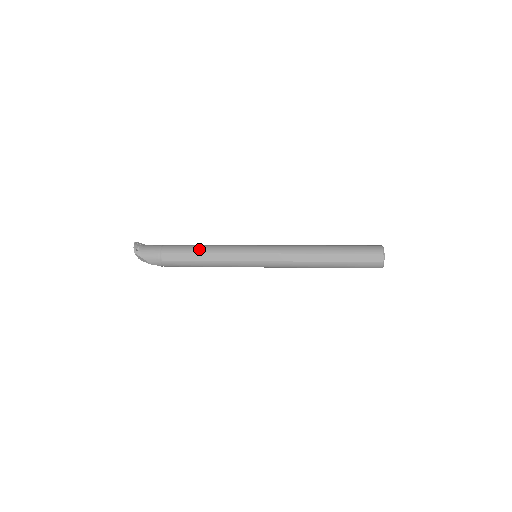
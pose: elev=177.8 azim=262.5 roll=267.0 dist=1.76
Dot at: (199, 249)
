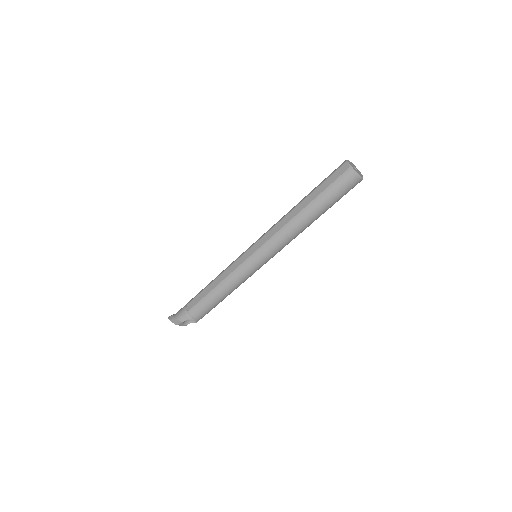
Dot at: (211, 282)
